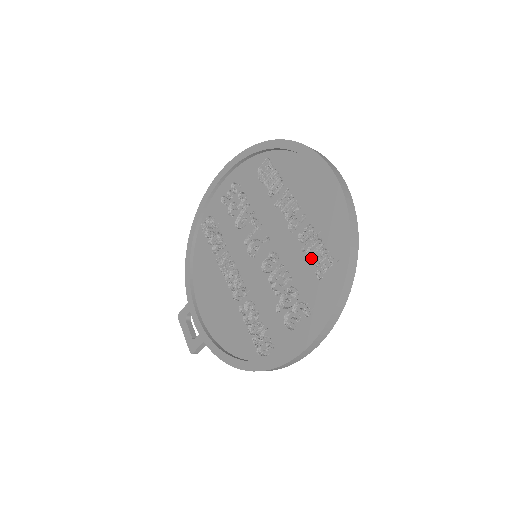
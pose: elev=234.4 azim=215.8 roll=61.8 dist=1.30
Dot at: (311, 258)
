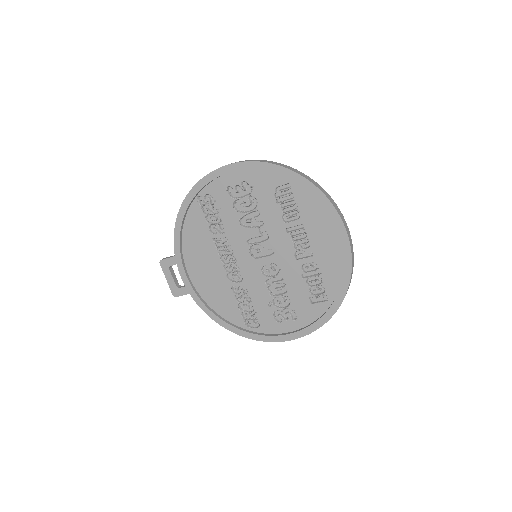
Dot at: (309, 287)
